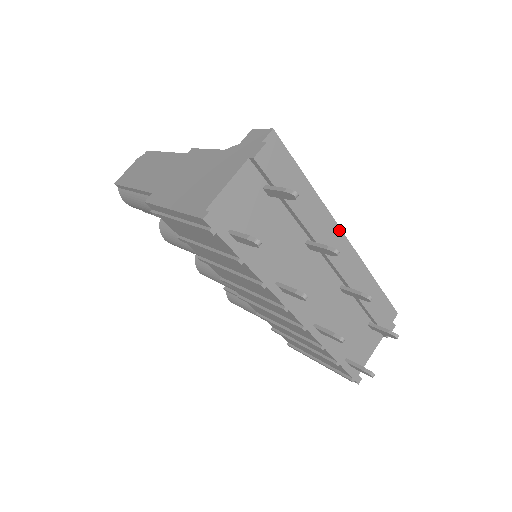
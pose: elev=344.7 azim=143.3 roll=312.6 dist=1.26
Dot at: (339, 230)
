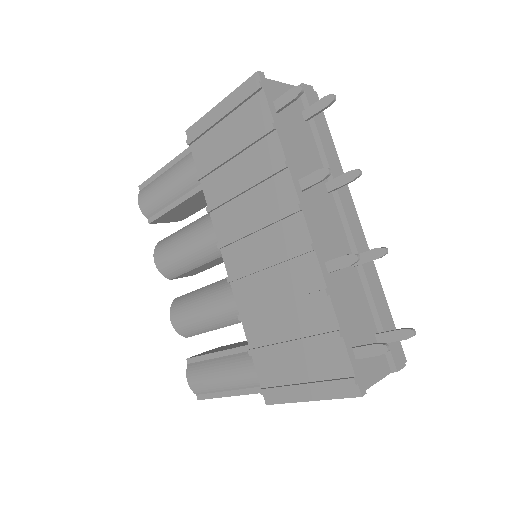
Dot at: (354, 207)
